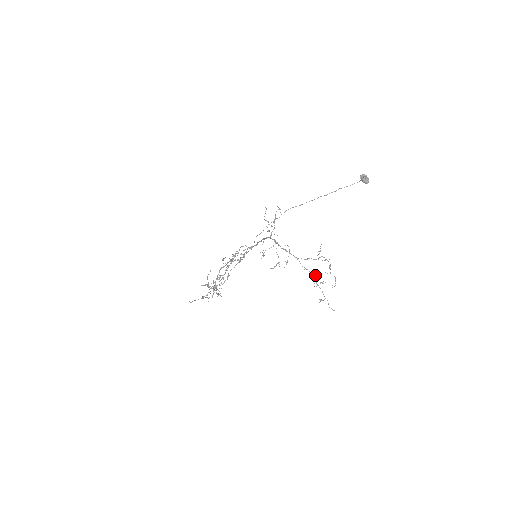
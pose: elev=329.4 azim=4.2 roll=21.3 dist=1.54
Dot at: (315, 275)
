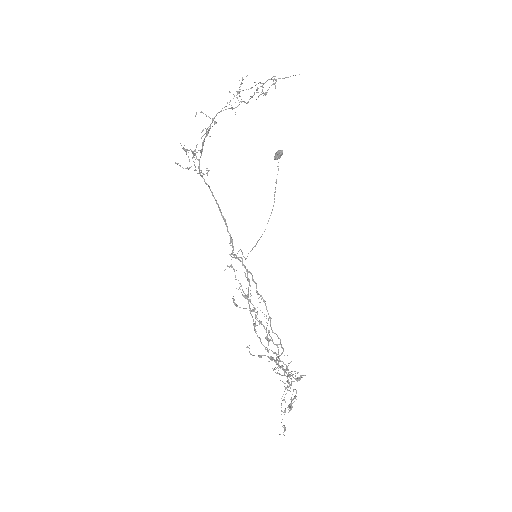
Dot at: occluded
